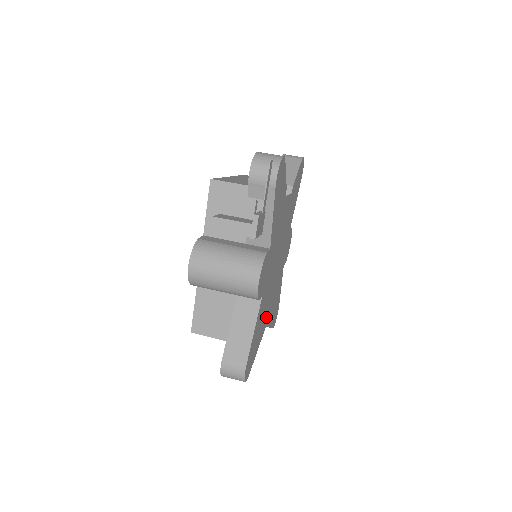
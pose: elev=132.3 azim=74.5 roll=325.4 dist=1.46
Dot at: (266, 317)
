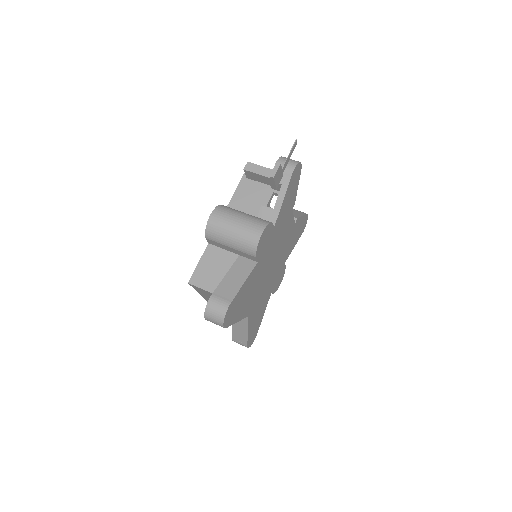
Dot at: (251, 305)
